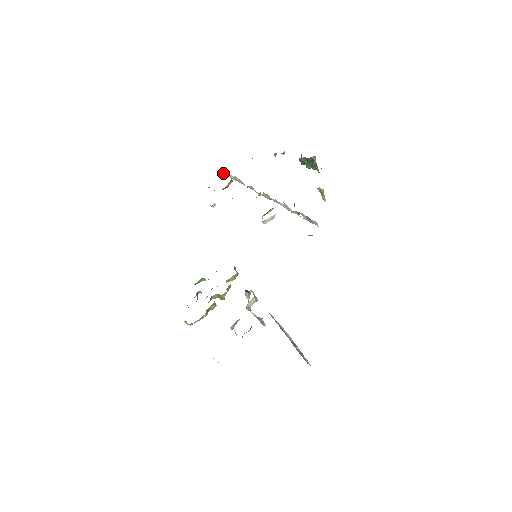
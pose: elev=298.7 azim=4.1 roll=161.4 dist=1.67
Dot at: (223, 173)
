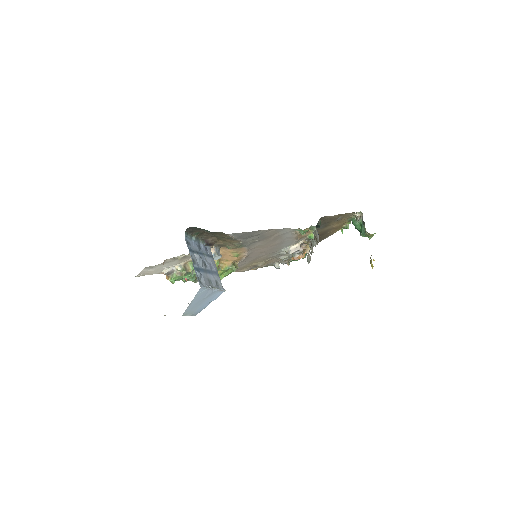
Dot at: (308, 262)
